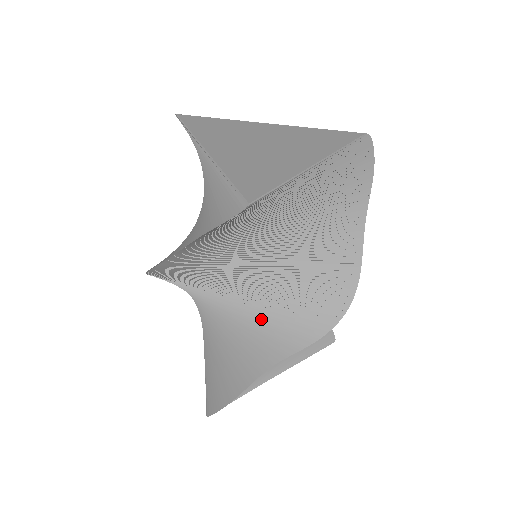
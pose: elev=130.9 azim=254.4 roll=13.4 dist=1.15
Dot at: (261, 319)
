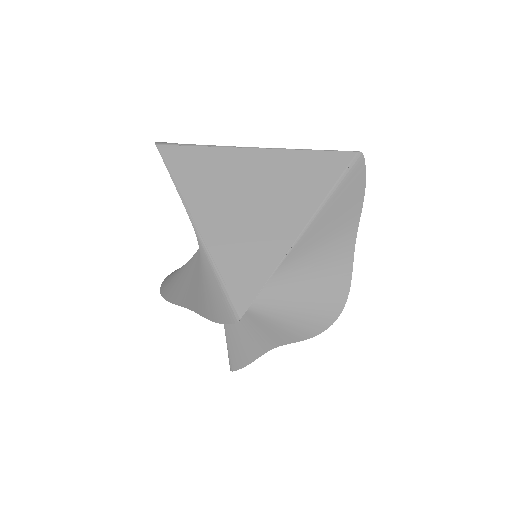
Dot at: (265, 317)
